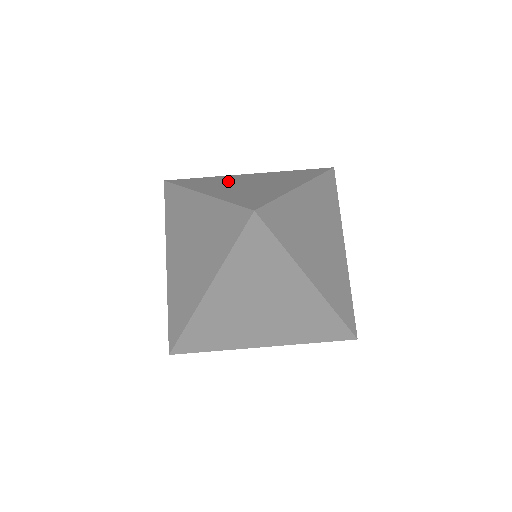
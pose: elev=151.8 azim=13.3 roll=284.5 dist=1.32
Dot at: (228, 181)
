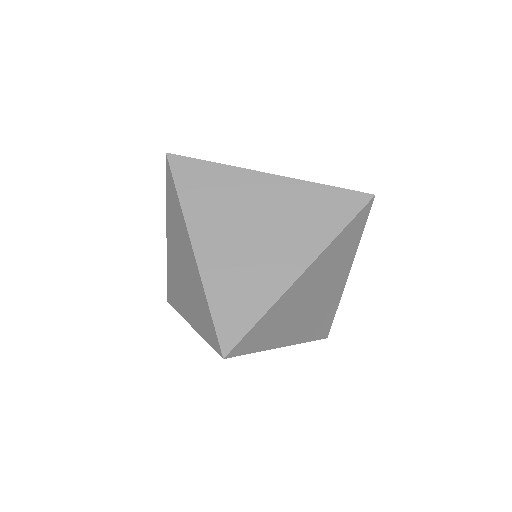
Dot at: occluded
